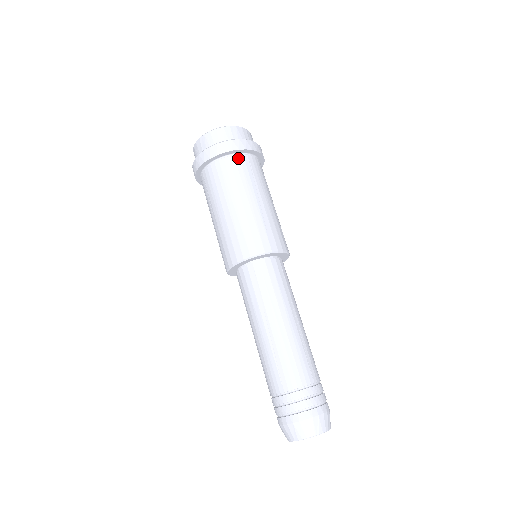
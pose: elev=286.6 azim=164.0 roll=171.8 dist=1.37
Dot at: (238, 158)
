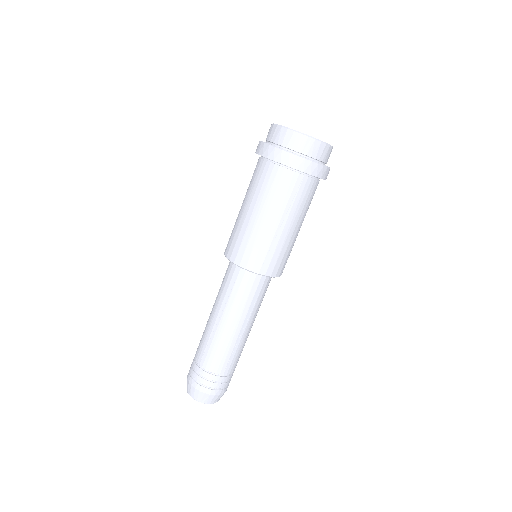
Dot at: (292, 175)
